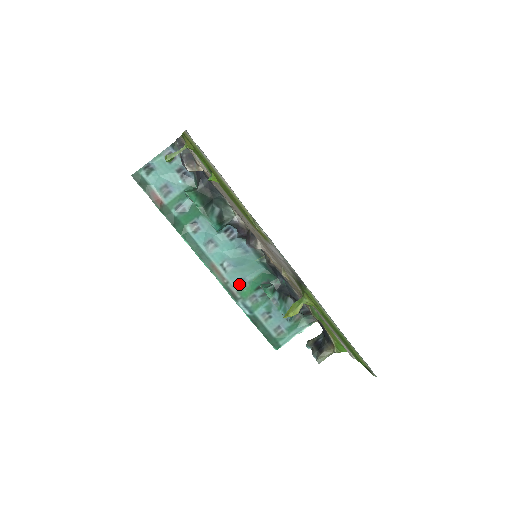
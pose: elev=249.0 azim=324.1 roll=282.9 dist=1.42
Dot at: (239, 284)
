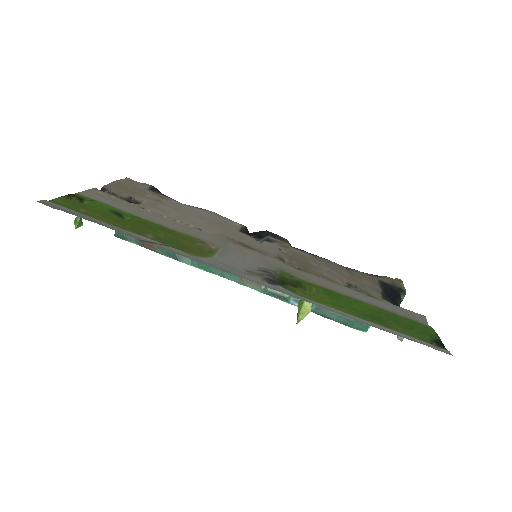
Dot at: occluded
